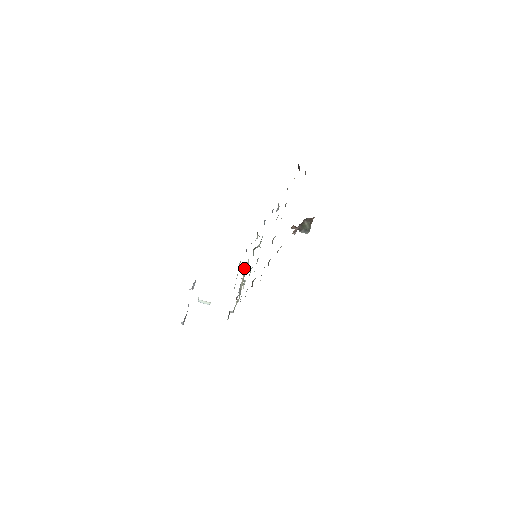
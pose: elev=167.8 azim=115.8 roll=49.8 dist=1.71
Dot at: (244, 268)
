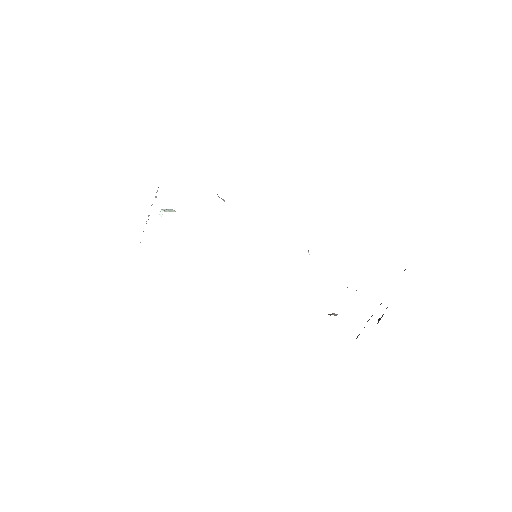
Dot at: occluded
